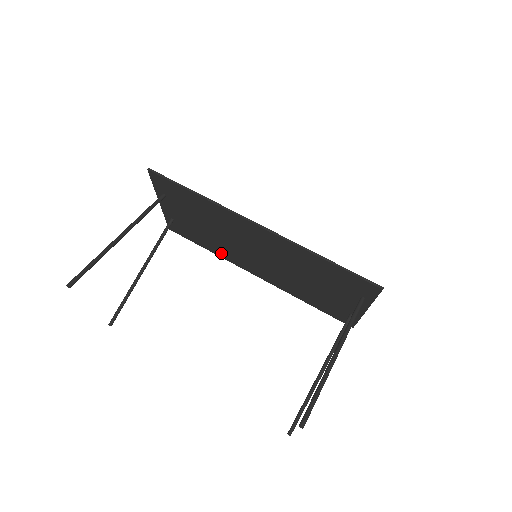
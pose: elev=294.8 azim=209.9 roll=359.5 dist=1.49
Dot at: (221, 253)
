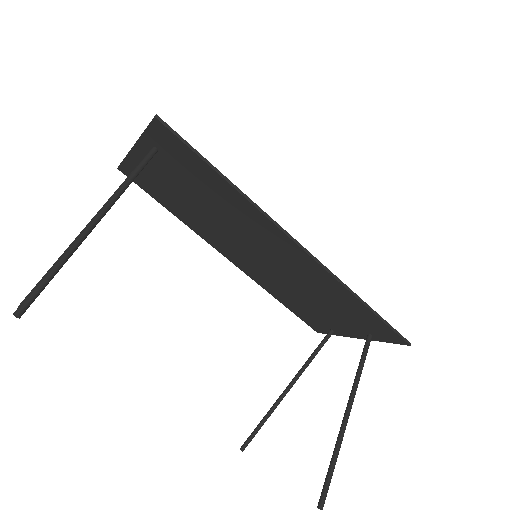
Dot at: (192, 224)
